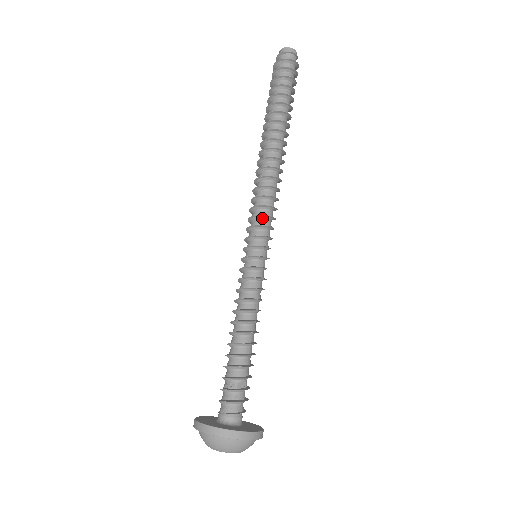
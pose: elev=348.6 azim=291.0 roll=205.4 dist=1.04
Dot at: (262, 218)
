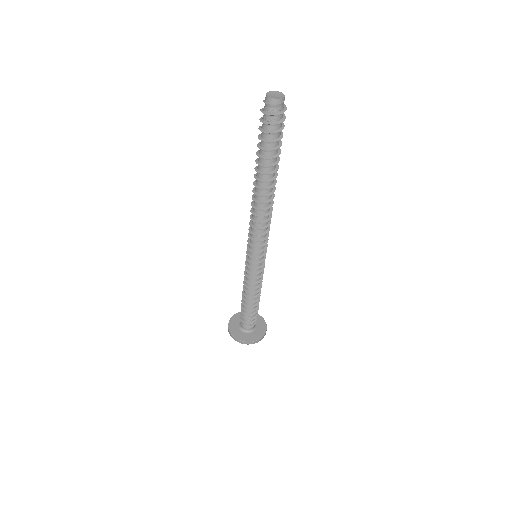
Dot at: (252, 239)
